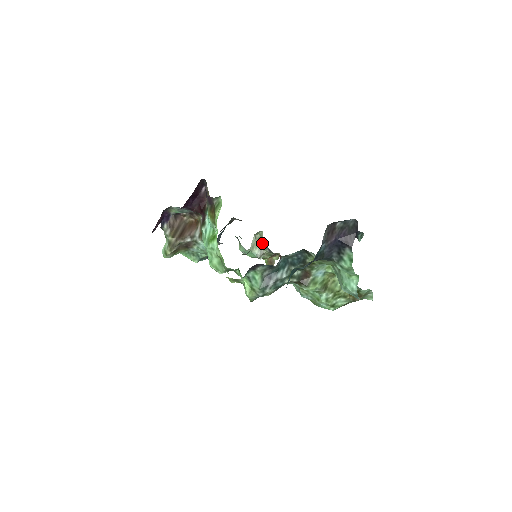
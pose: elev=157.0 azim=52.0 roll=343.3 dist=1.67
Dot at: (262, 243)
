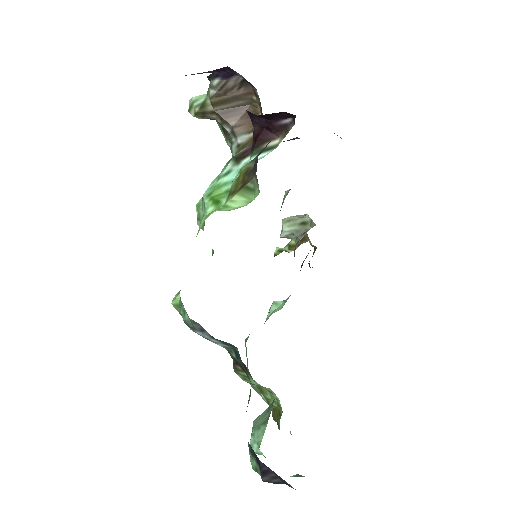
Dot at: (302, 231)
